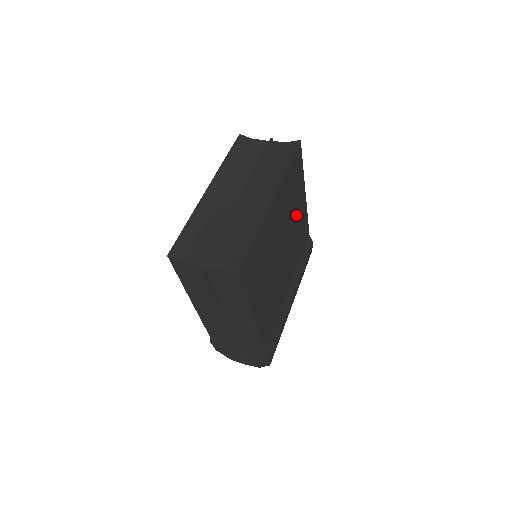
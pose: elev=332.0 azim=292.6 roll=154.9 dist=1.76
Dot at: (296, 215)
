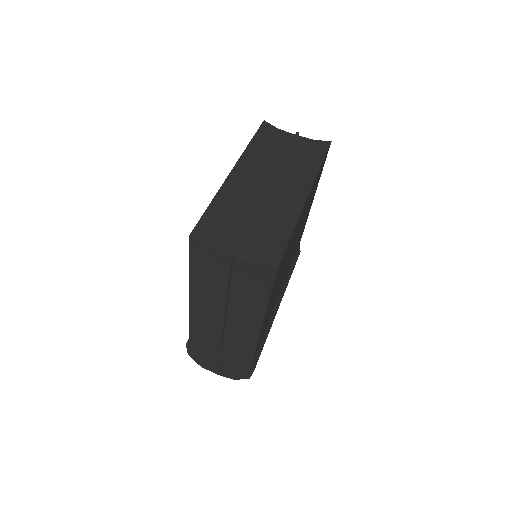
Dot at: occluded
